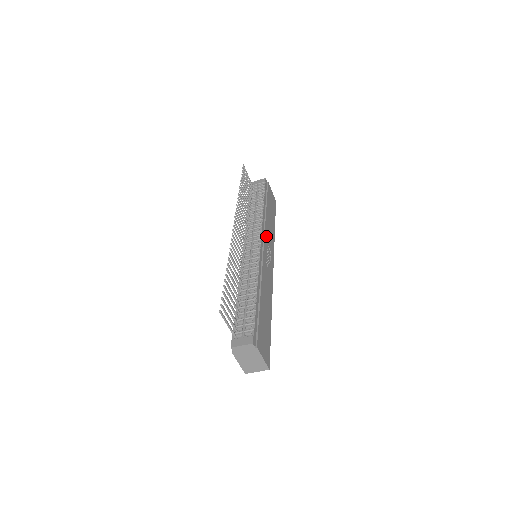
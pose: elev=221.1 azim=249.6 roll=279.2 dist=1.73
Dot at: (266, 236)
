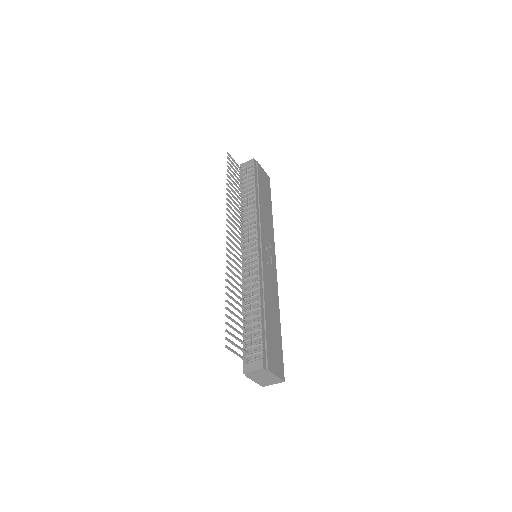
Dot at: (263, 232)
